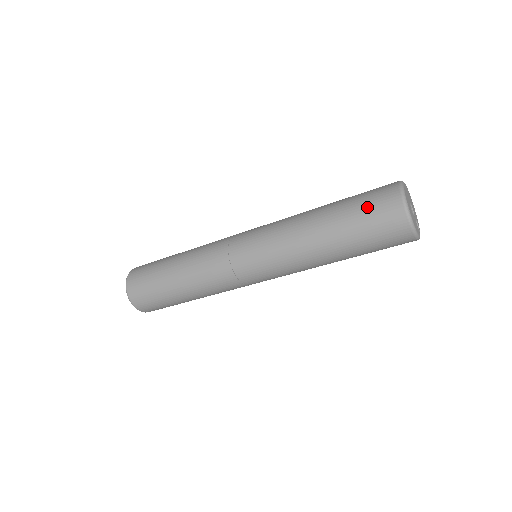
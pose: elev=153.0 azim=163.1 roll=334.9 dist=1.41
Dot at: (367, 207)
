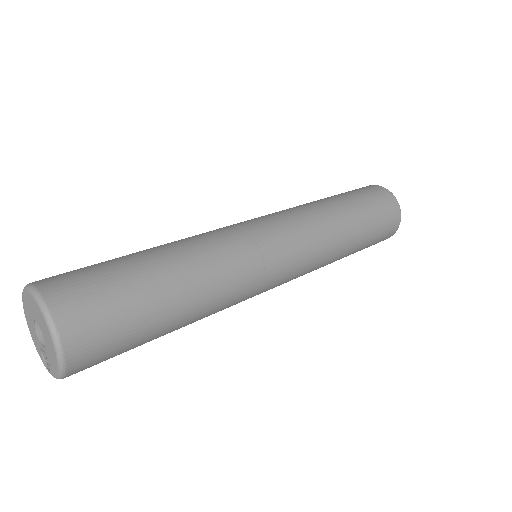
Dot at: (376, 202)
